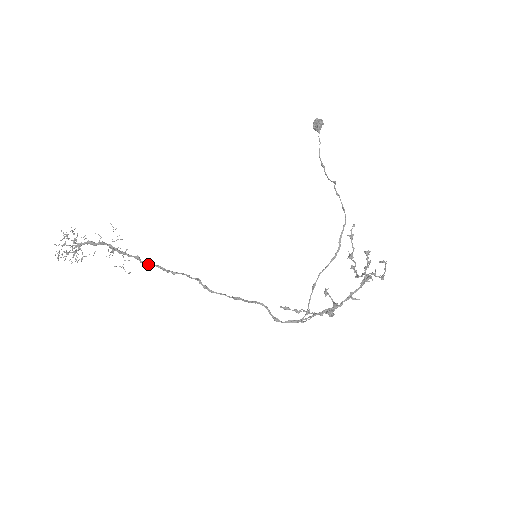
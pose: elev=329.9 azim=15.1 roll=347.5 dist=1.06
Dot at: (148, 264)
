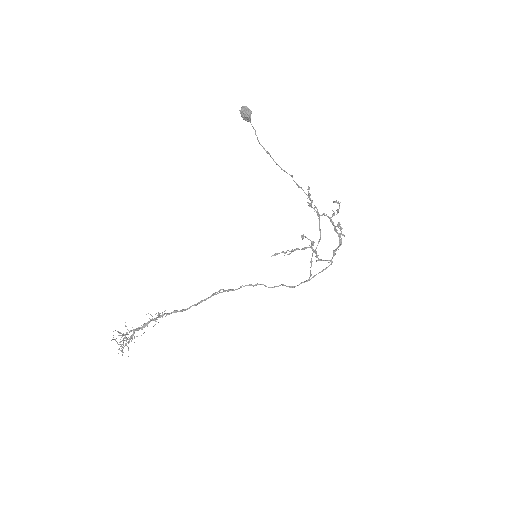
Dot at: occluded
